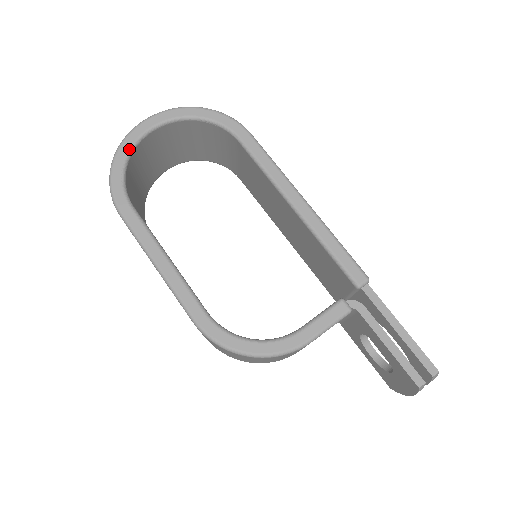
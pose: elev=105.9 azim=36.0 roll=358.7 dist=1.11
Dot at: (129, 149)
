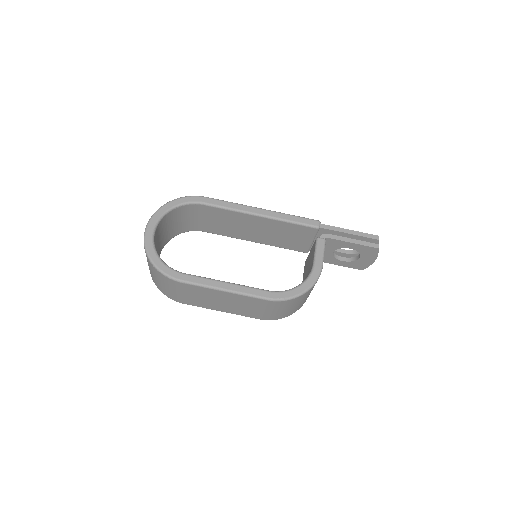
Dot at: (153, 248)
